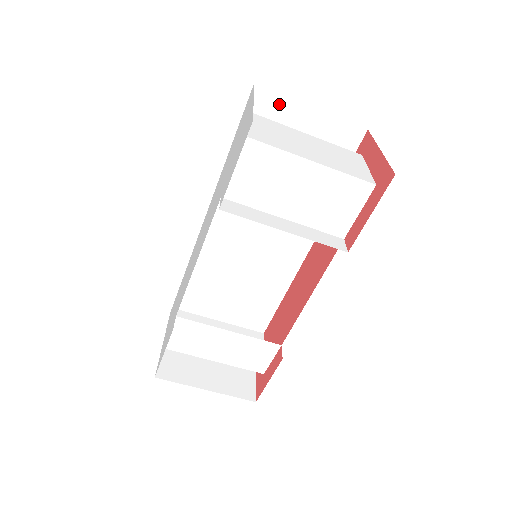
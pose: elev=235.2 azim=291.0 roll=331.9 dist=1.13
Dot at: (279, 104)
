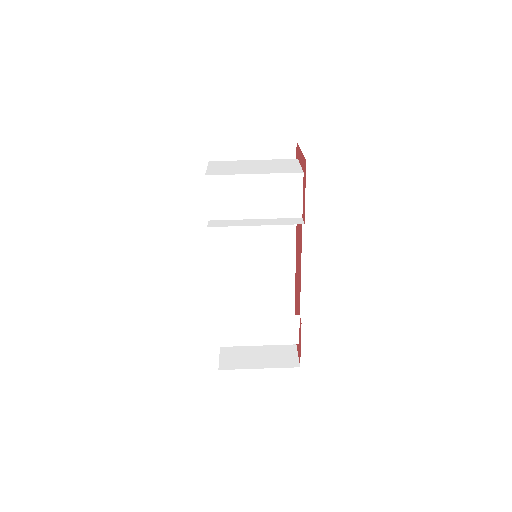
Dot at: (230, 149)
